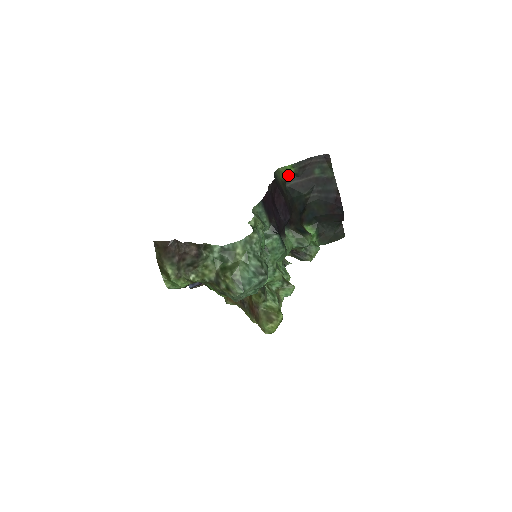
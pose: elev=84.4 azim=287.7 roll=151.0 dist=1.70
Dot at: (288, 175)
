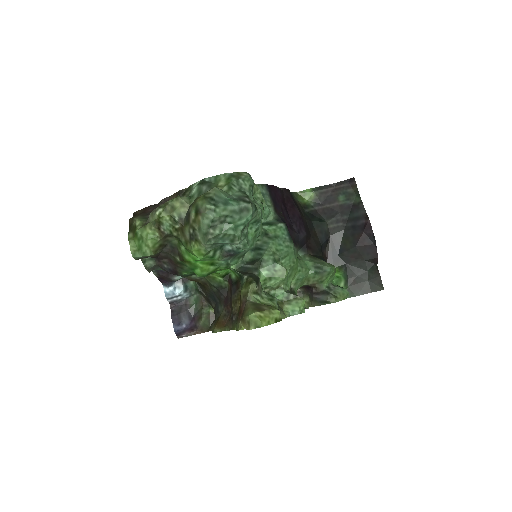
Dot at: (308, 201)
